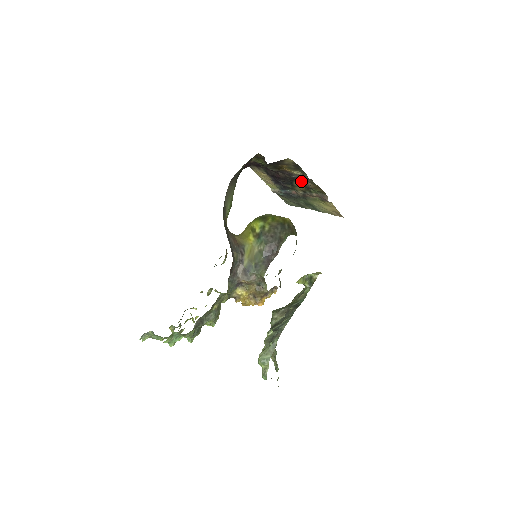
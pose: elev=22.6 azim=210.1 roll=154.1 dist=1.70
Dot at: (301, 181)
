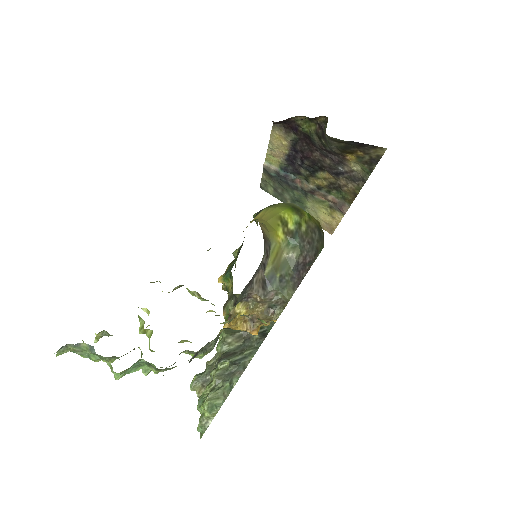
Dot at: (341, 177)
